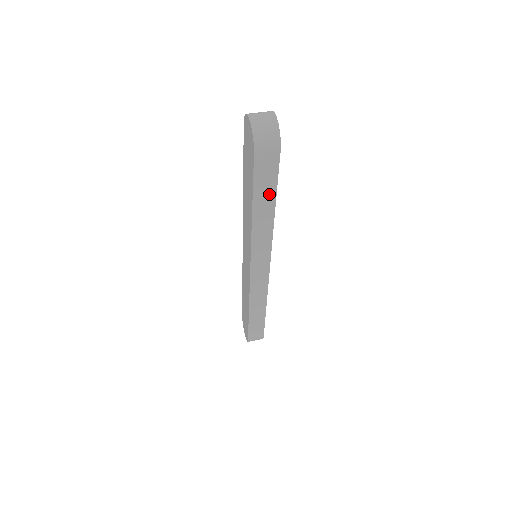
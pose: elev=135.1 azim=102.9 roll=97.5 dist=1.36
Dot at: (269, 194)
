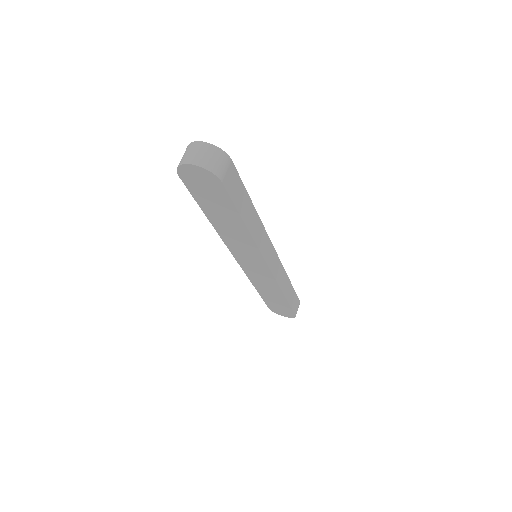
Dot at: (245, 200)
